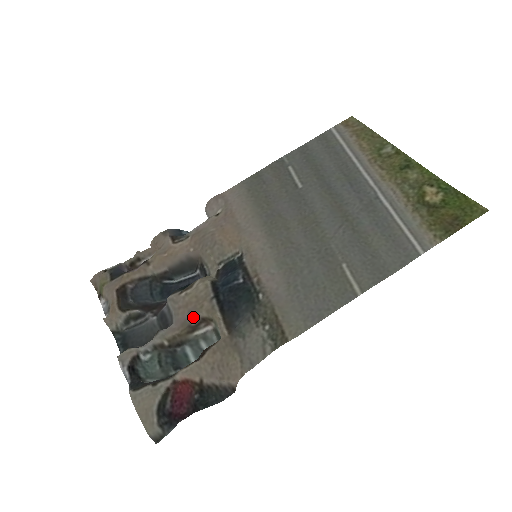
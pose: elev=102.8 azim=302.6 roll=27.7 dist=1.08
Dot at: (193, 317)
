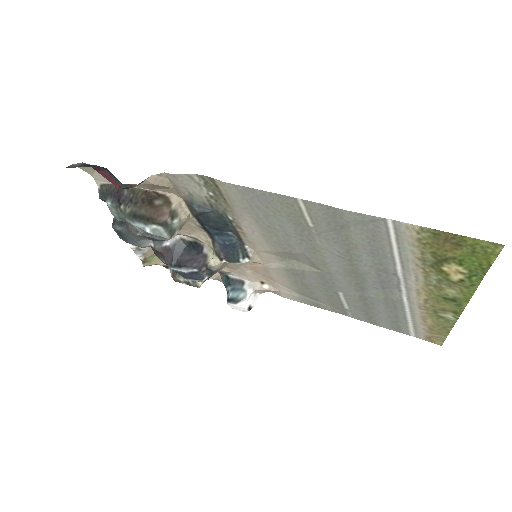
Dot at: occluded
